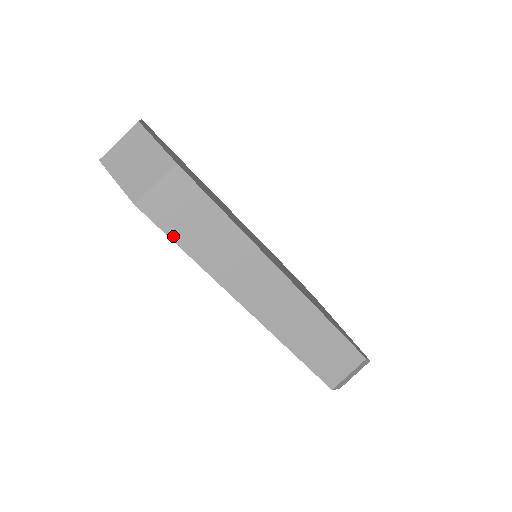
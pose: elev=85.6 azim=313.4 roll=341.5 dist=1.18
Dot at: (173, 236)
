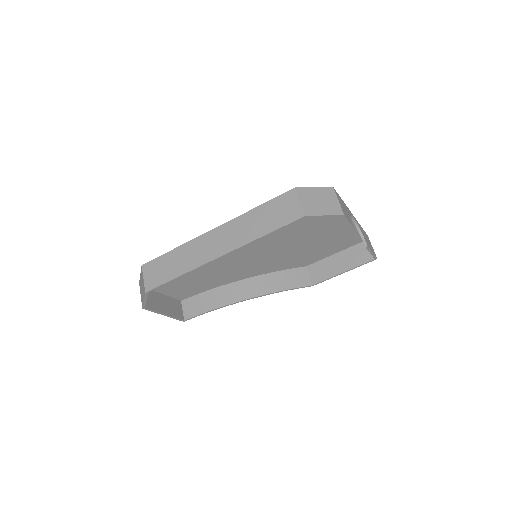
Dot at: (166, 281)
